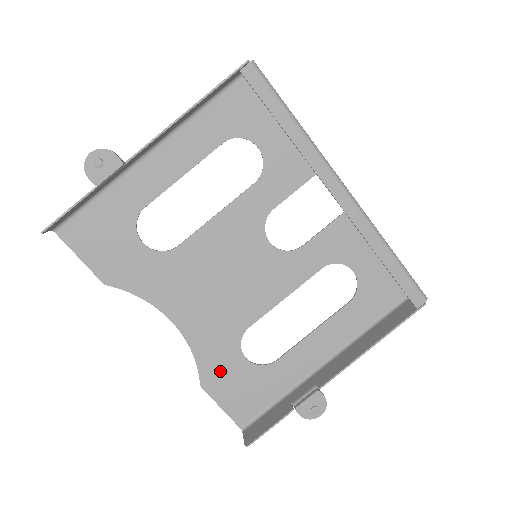
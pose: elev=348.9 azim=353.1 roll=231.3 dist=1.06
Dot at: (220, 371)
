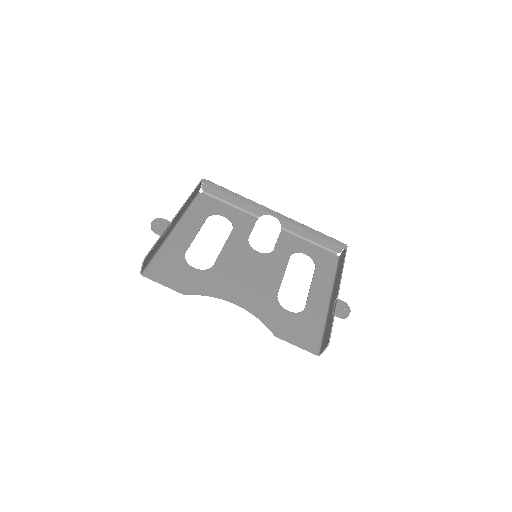
Dot at: (280, 323)
